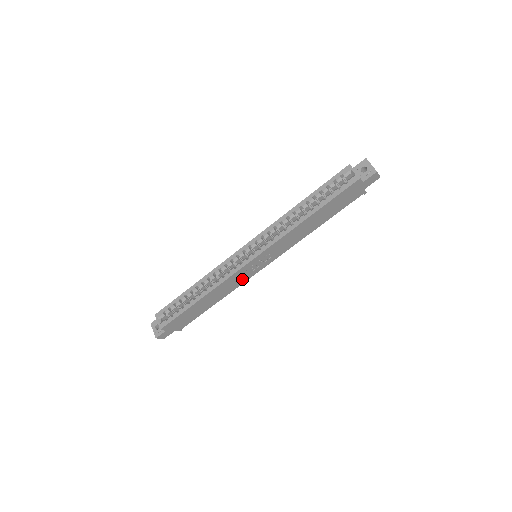
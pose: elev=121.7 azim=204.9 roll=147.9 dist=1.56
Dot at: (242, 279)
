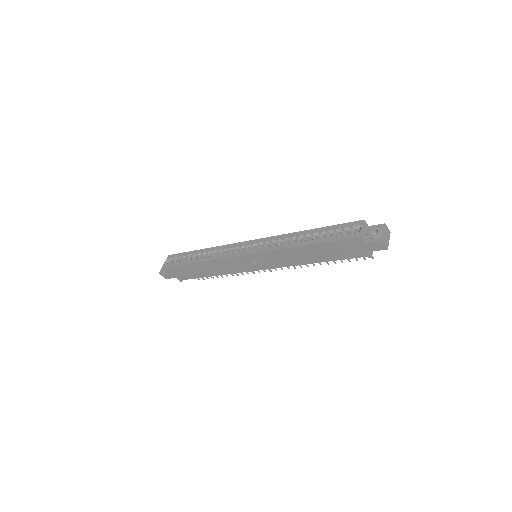
Dot at: (236, 268)
